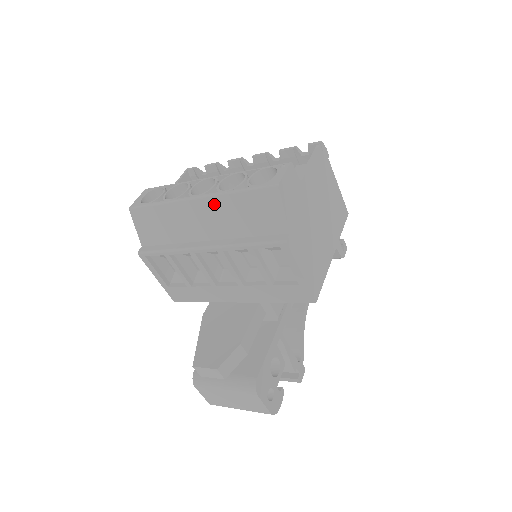
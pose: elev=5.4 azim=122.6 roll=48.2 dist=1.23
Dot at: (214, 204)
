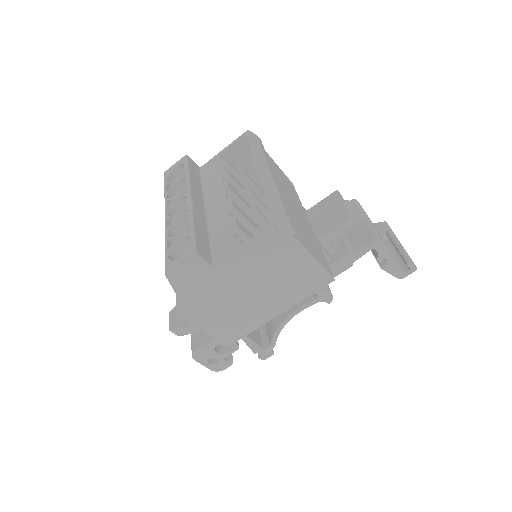
Dot at: occluded
